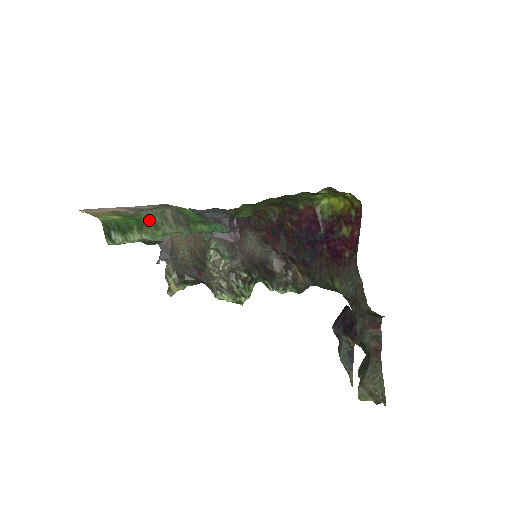
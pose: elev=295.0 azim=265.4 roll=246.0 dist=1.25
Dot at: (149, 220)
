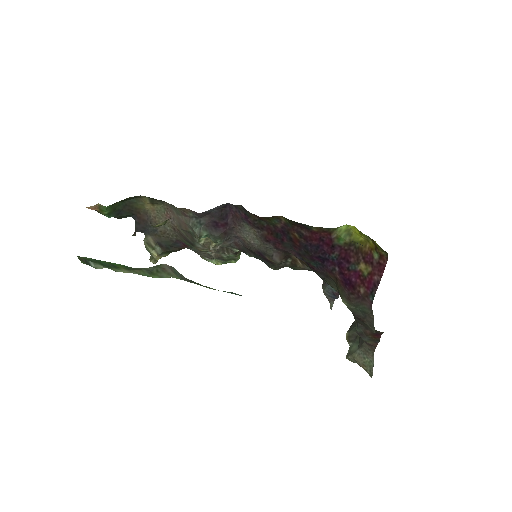
Dot at: (141, 268)
